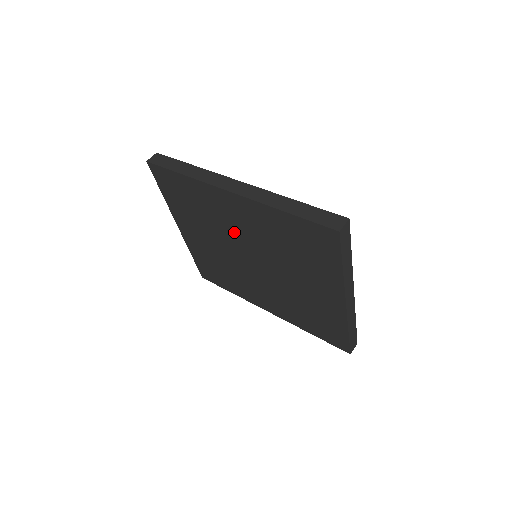
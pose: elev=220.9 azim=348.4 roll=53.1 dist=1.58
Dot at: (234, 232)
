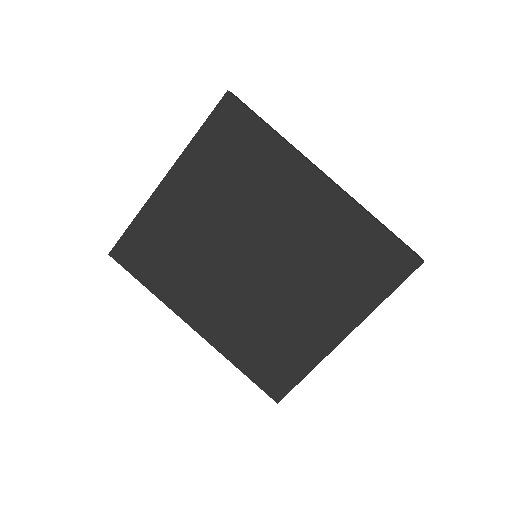
Dot at: (271, 218)
